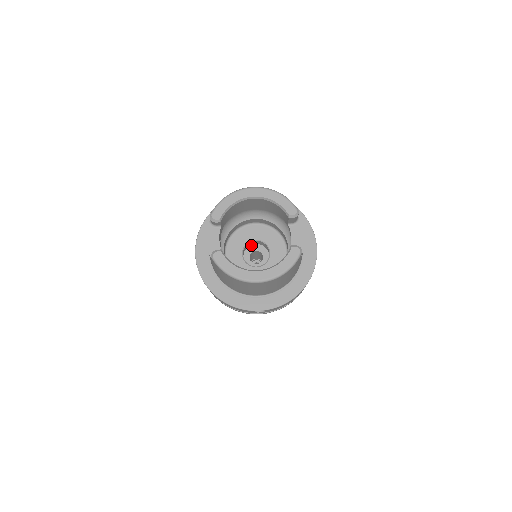
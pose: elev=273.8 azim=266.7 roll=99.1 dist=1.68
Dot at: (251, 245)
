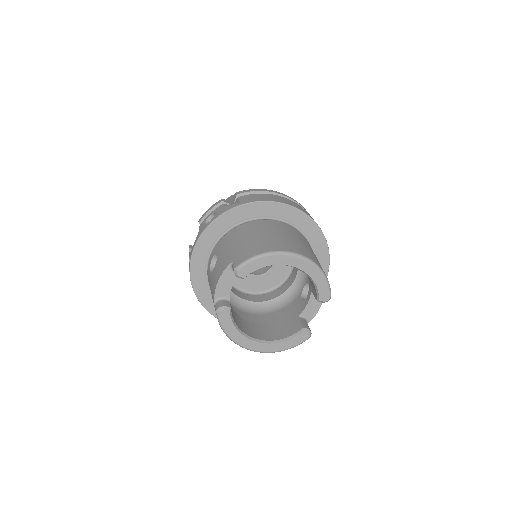
Dot at: occluded
